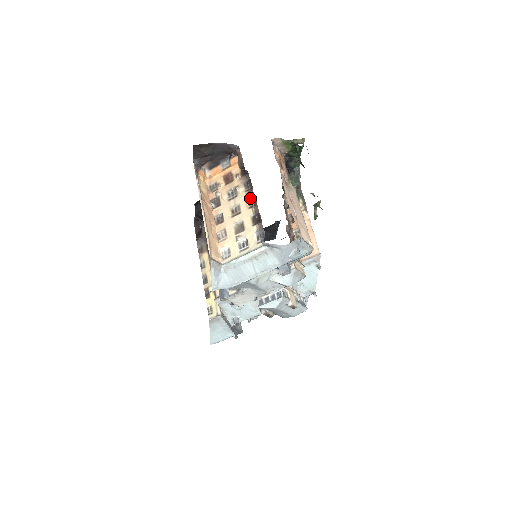
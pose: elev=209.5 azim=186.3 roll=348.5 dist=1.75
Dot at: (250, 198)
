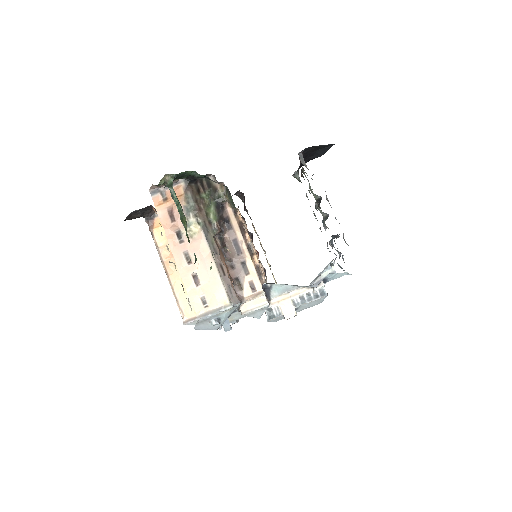
Dot at: (173, 263)
